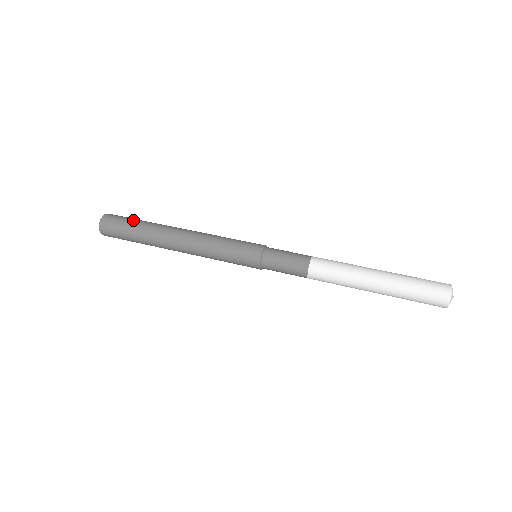
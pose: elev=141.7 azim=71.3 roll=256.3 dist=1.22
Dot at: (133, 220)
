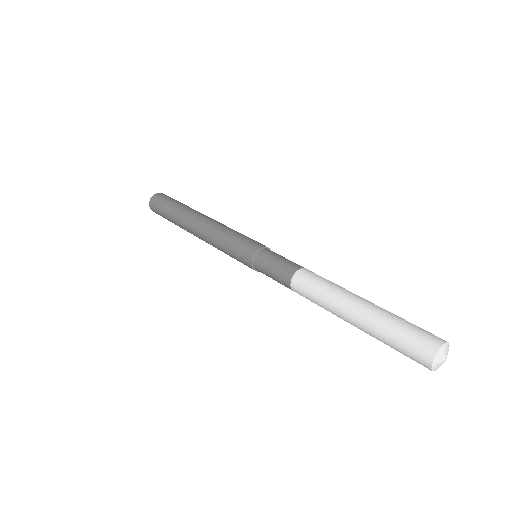
Dot at: occluded
